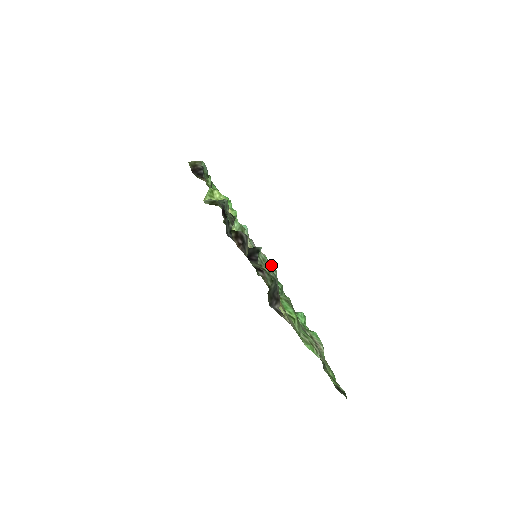
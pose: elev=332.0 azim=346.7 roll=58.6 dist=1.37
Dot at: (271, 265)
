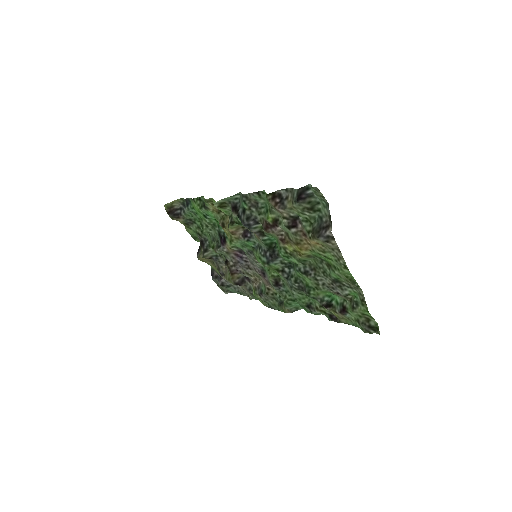
Dot at: (318, 199)
